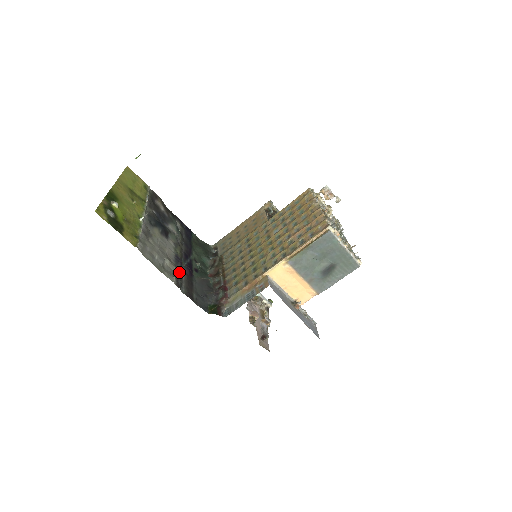
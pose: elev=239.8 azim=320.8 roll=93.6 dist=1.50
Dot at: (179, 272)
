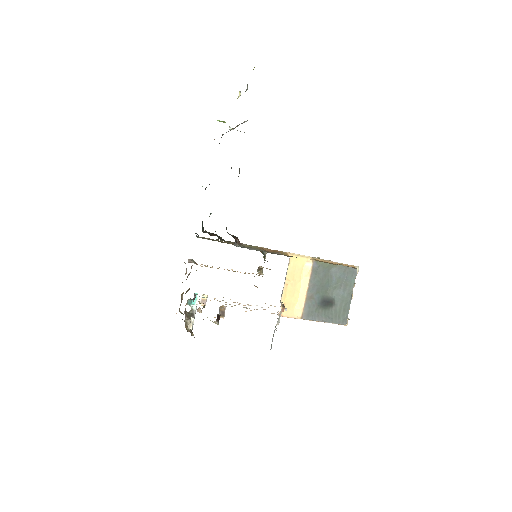
Dot at: occluded
